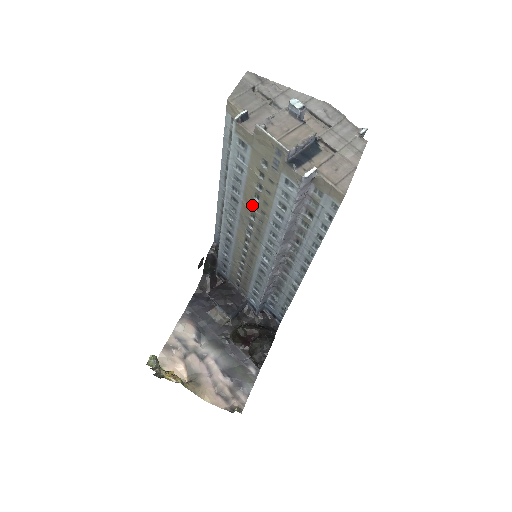
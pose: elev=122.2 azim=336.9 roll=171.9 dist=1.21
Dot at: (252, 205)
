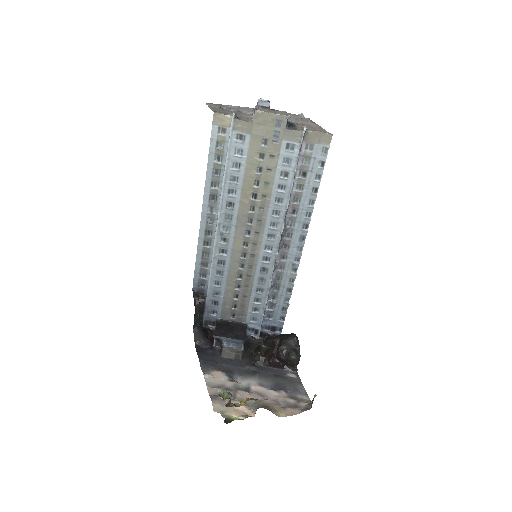
Dot at: (251, 197)
